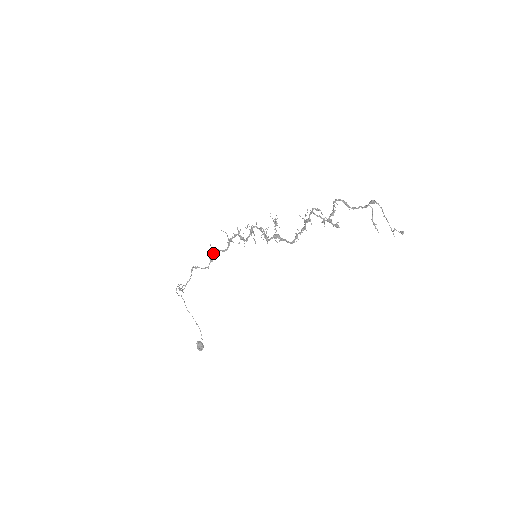
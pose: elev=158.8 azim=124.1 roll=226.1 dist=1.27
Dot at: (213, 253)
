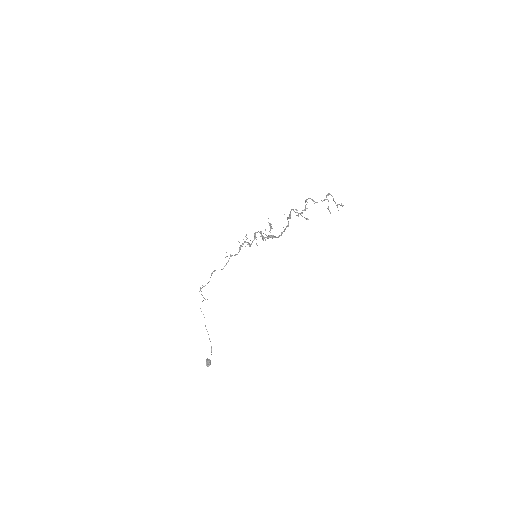
Dot at: occluded
